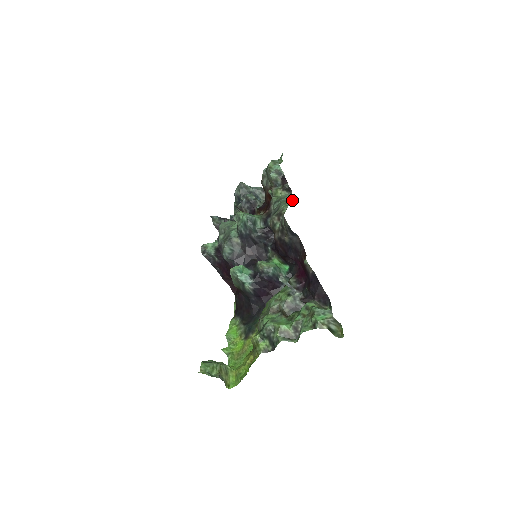
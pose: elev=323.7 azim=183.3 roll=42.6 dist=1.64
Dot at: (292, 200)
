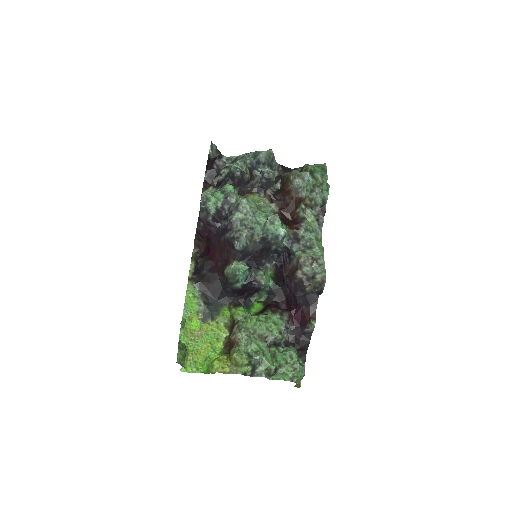
Dot at: occluded
